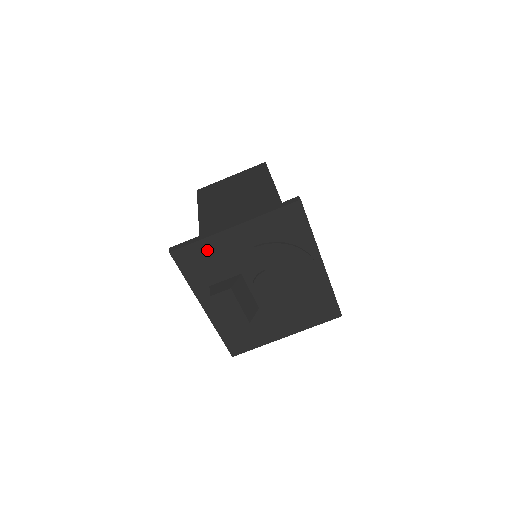
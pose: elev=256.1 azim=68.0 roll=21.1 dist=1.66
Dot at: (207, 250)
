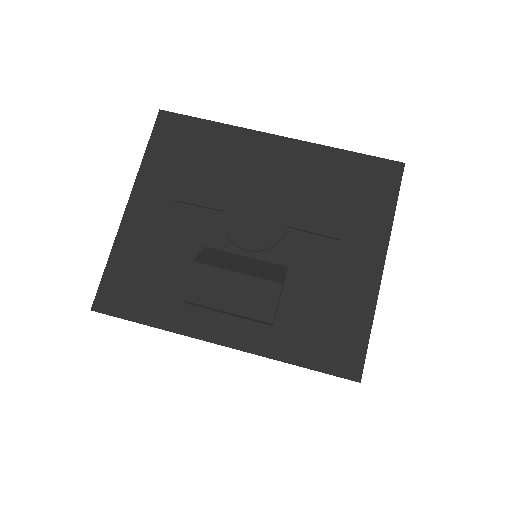
Dot at: (130, 262)
